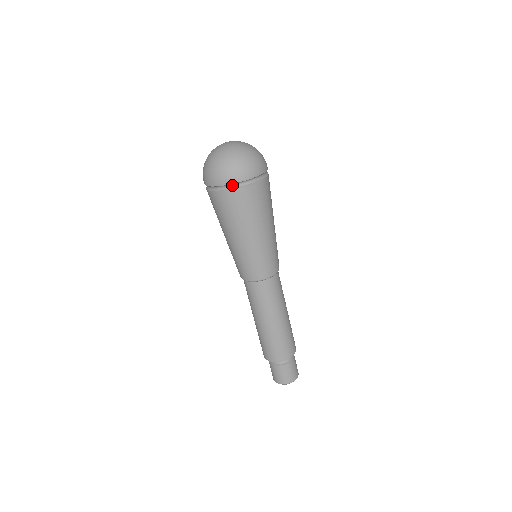
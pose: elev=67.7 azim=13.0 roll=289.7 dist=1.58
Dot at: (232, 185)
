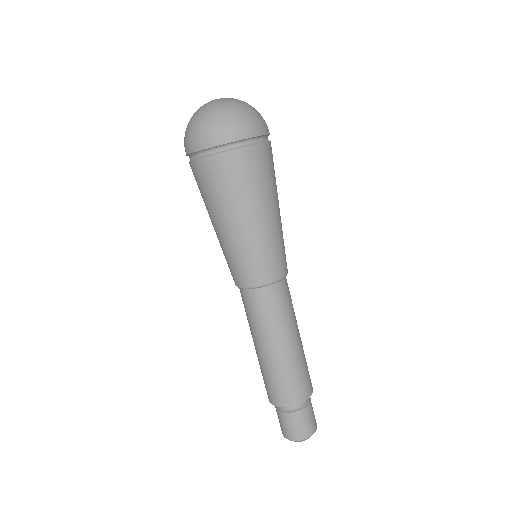
Dot at: (233, 144)
